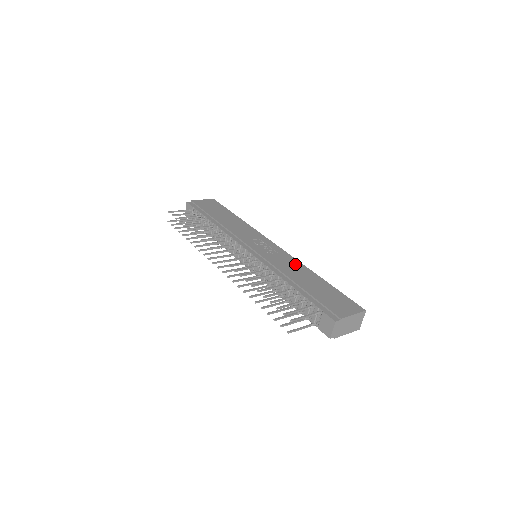
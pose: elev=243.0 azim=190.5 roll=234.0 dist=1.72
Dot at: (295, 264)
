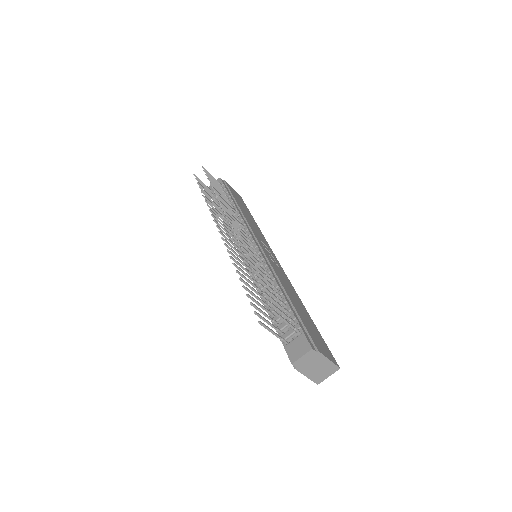
Dot at: (291, 286)
